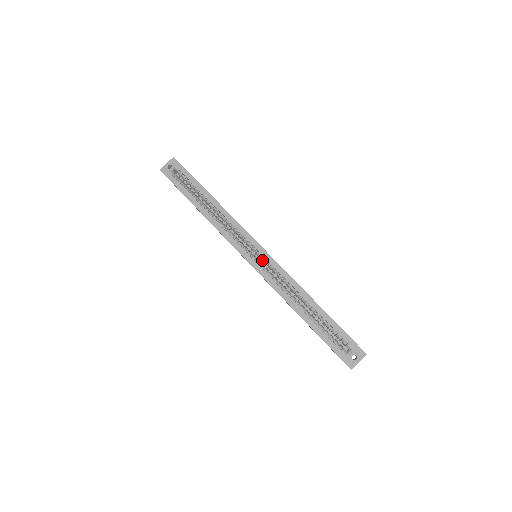
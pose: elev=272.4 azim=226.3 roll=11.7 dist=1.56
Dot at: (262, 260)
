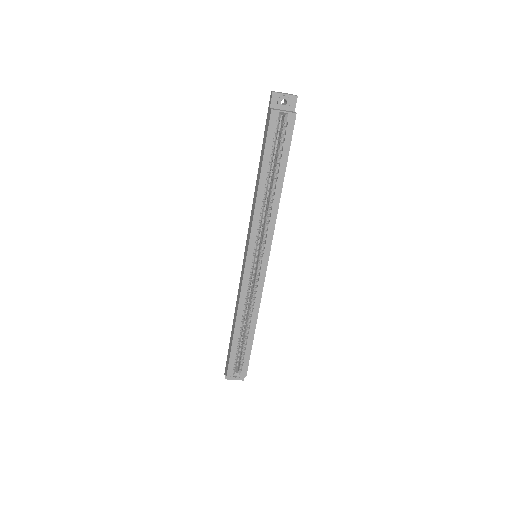
Dot at: (256, 264)
